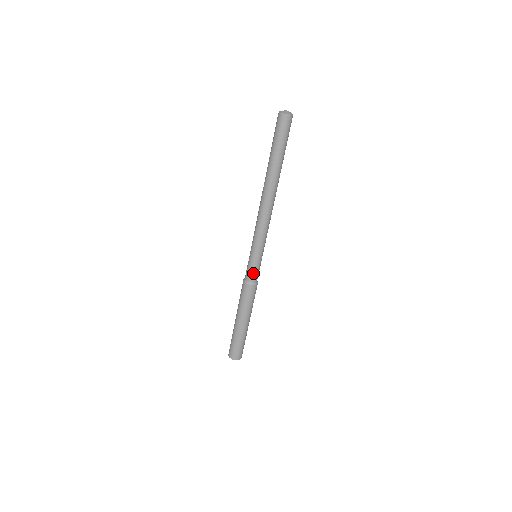
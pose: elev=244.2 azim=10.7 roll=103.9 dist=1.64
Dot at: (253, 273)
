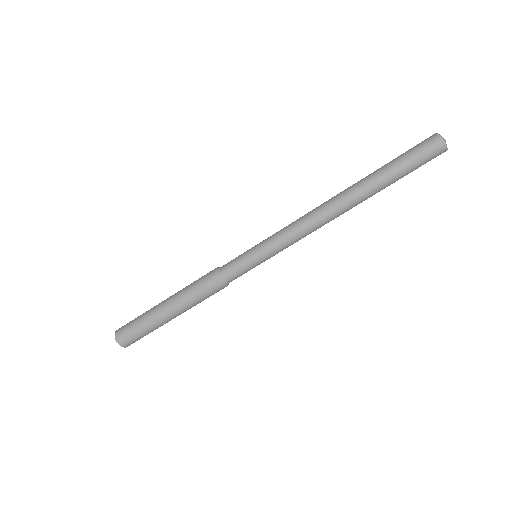
Dot at: (236, 270)
